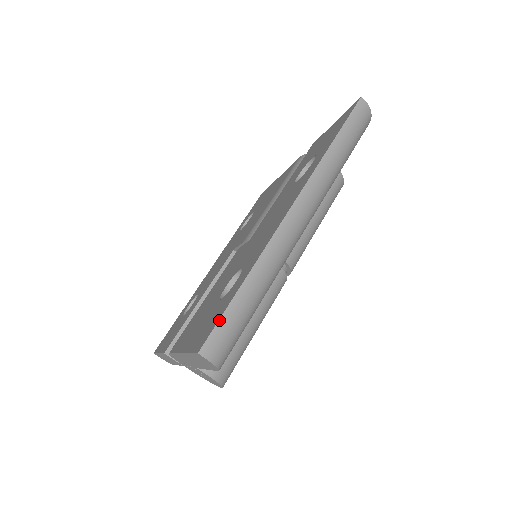
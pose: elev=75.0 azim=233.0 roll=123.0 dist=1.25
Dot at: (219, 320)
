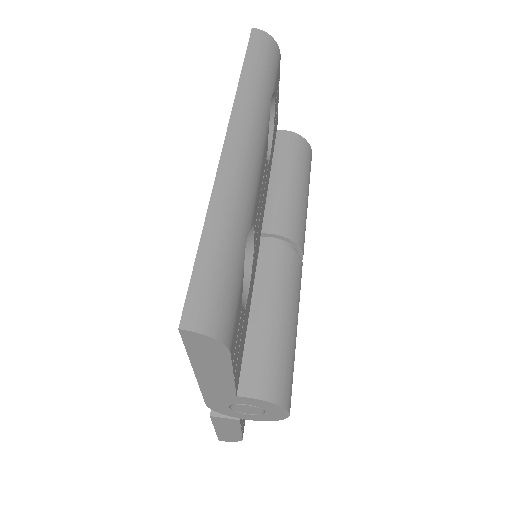
Dot at: (190, 281)
